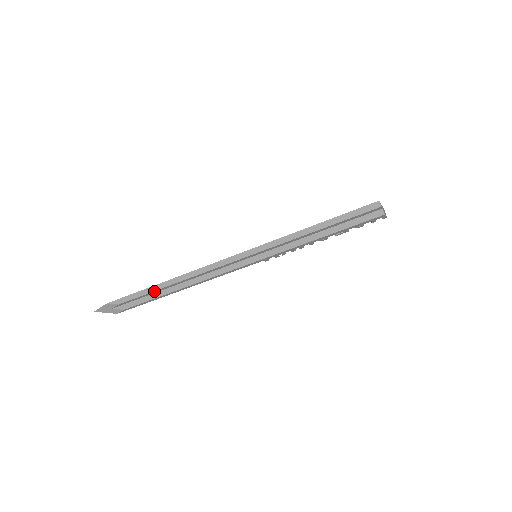
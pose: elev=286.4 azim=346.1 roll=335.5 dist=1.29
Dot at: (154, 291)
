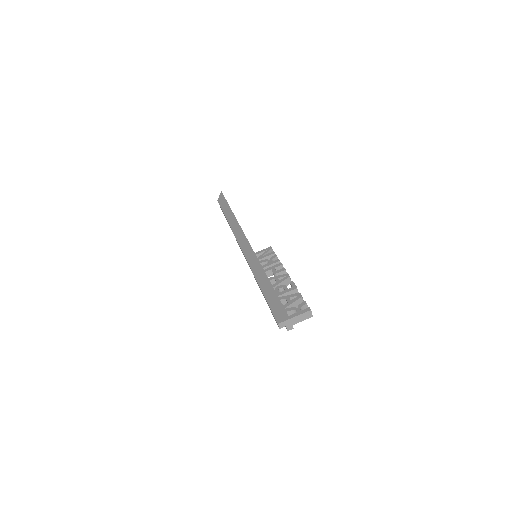
Dot at: occluded
